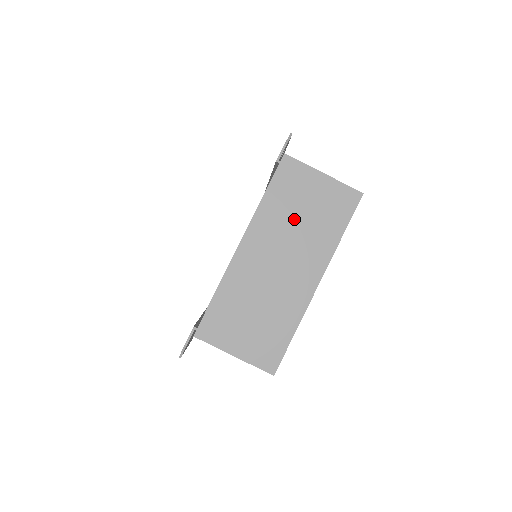
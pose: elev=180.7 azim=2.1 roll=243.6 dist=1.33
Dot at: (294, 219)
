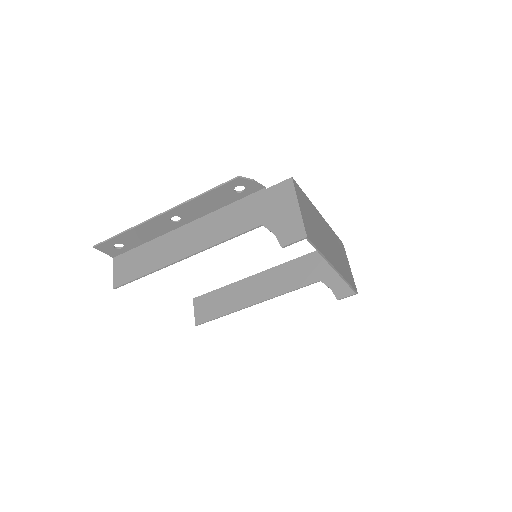
Dot at: (338, 250)
